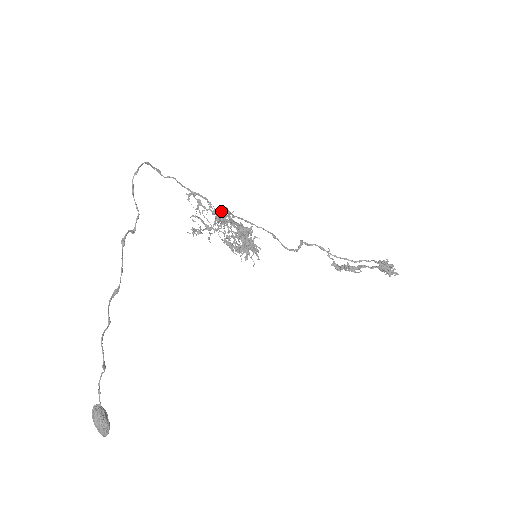
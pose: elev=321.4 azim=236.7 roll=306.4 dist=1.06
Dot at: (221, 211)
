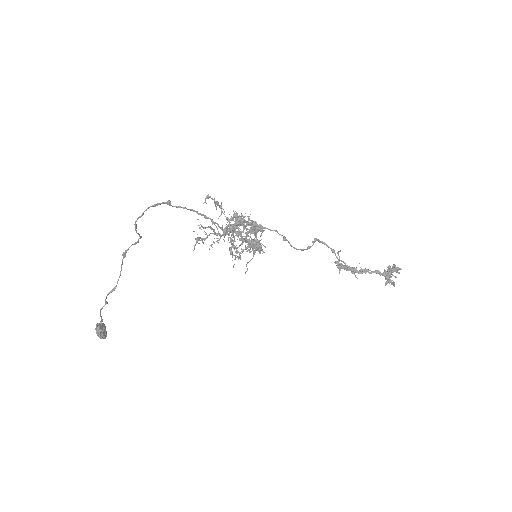
Dot at: (236, 216)
